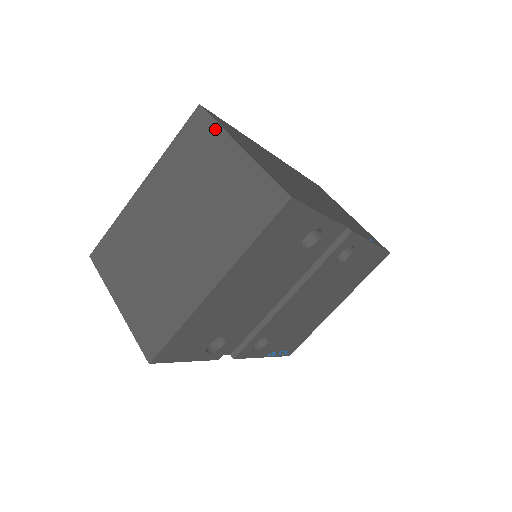
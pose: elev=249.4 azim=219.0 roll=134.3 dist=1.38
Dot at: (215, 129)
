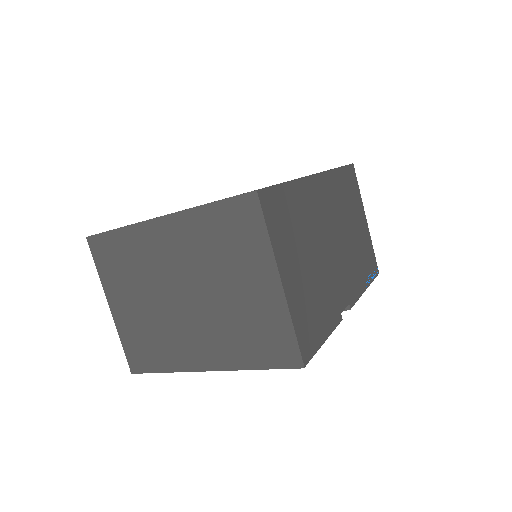
Dot at: (263, 238)
